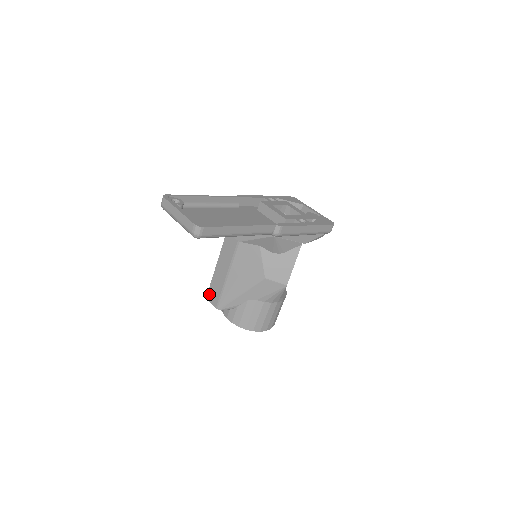
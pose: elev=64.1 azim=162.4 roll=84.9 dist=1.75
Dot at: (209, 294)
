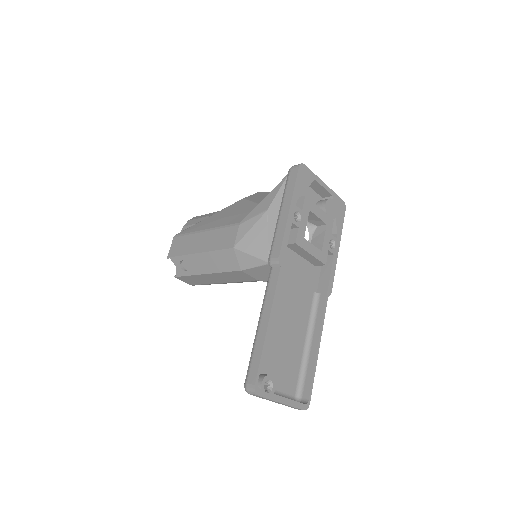
Dot at: (182, 278)
